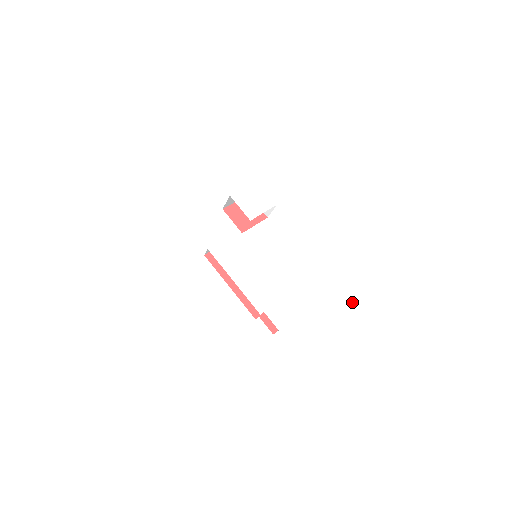
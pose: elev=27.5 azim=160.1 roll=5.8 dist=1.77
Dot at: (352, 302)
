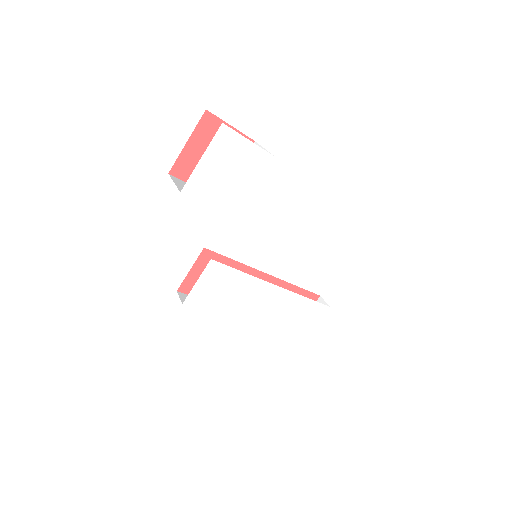
Dot at: (404, 250)
